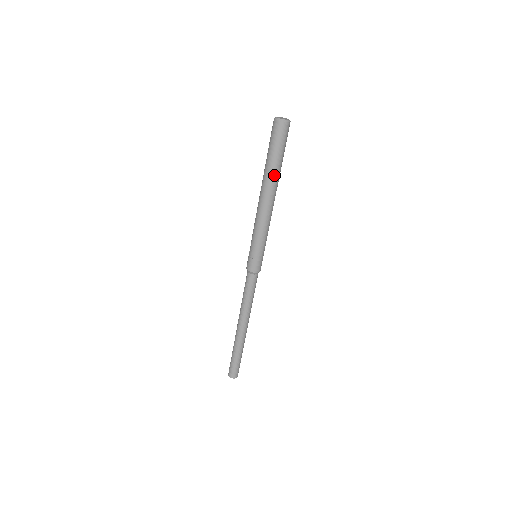
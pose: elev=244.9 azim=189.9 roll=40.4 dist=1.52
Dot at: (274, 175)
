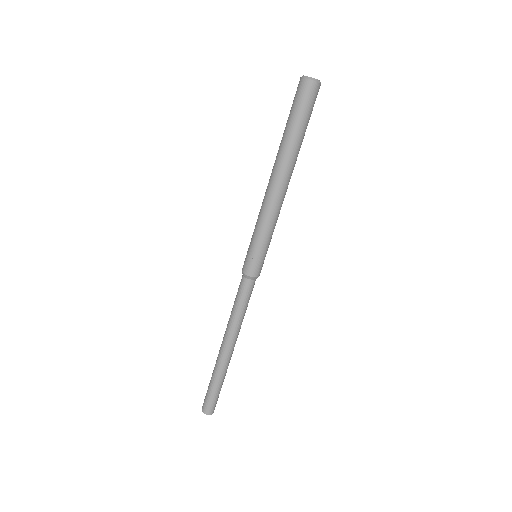
Dot at: (295, 151)
